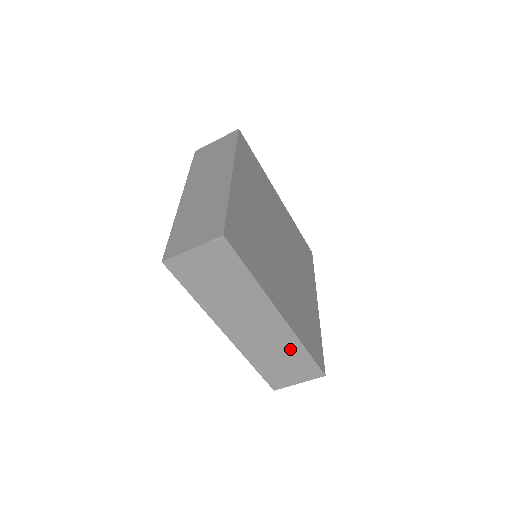
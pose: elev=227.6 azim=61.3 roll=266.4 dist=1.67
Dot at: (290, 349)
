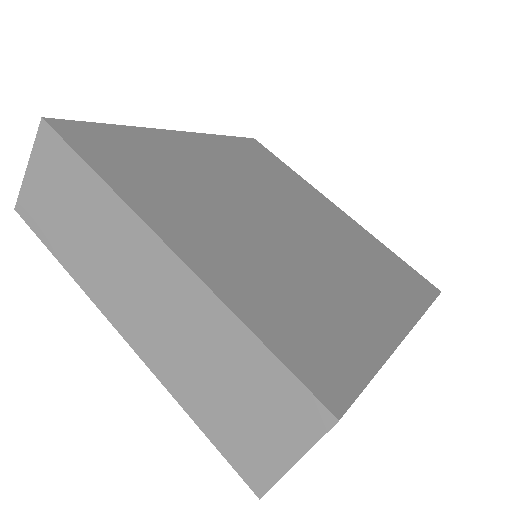
Dot at: (223, 340)
